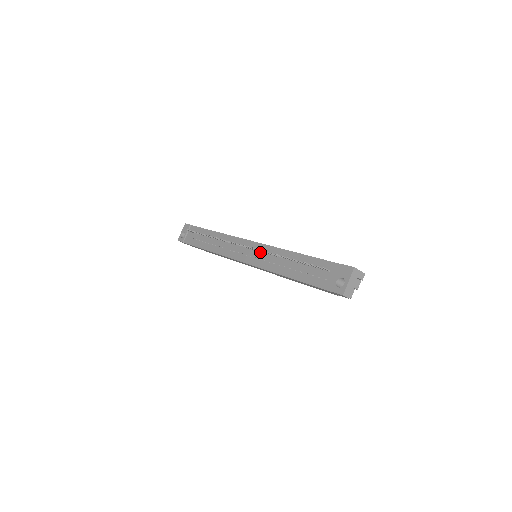
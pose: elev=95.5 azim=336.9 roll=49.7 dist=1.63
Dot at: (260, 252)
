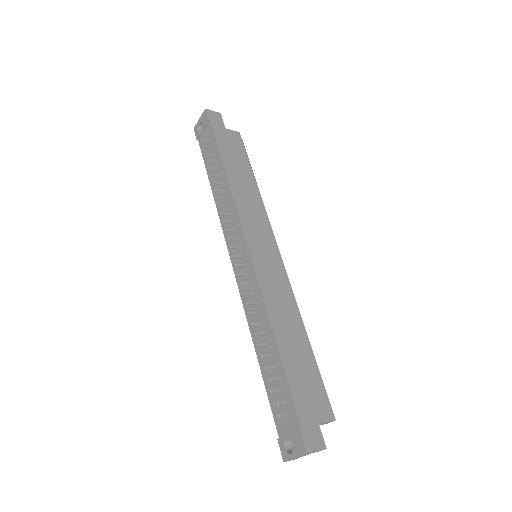
Dot at: (249, 280)
